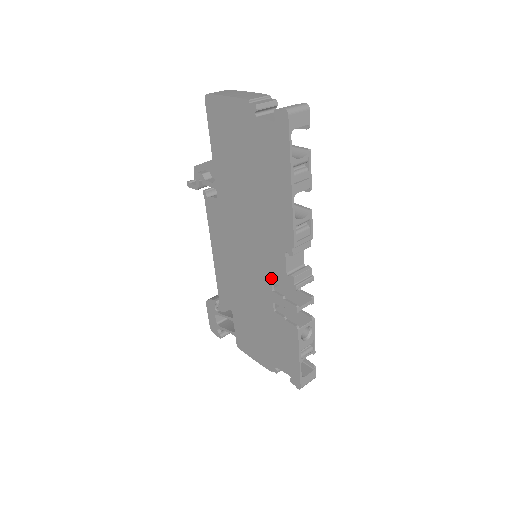
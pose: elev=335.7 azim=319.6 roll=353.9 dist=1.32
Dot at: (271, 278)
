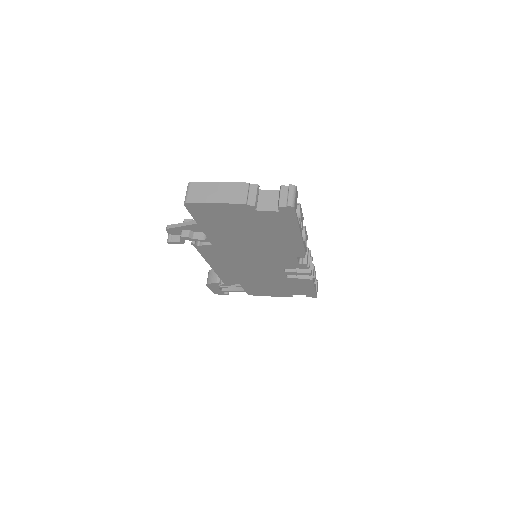
Dot at: (283, 267)
